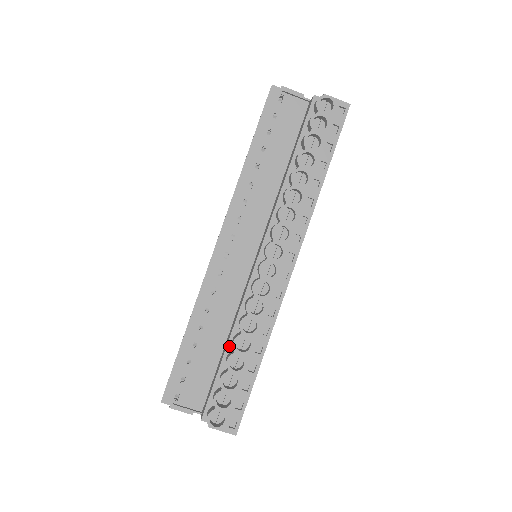
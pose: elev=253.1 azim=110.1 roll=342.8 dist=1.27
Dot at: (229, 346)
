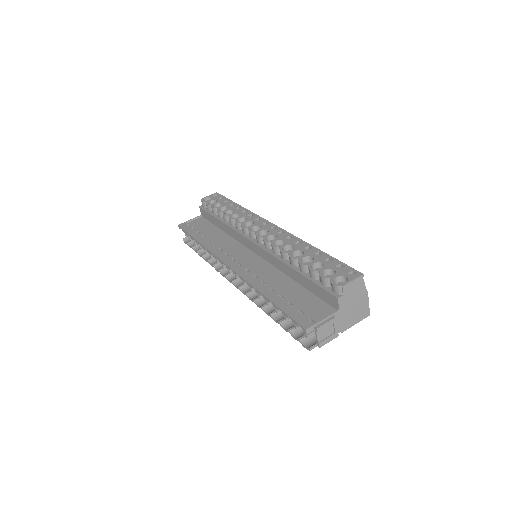
Dot at: (295, 268)
